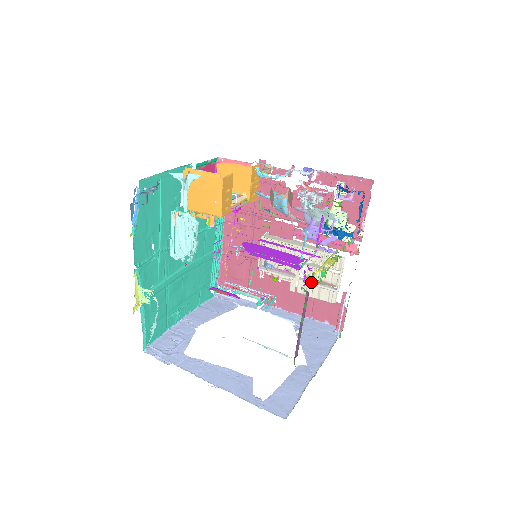
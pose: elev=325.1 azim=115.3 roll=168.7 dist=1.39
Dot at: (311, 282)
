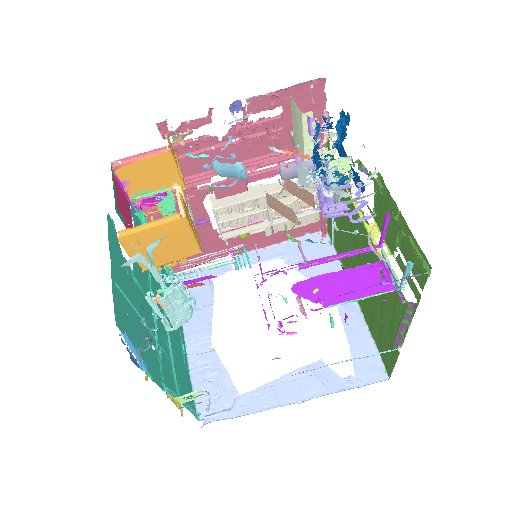
Dot at: occluded
